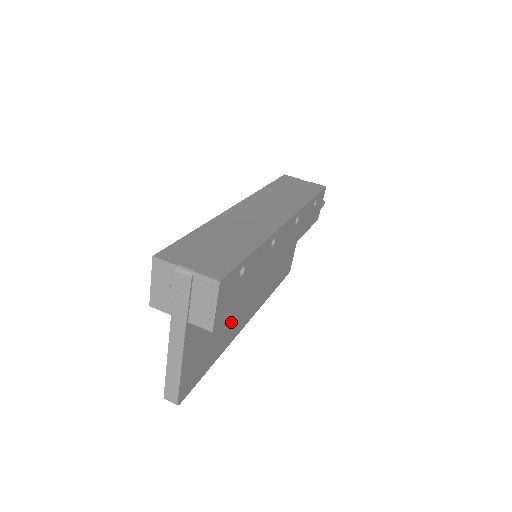
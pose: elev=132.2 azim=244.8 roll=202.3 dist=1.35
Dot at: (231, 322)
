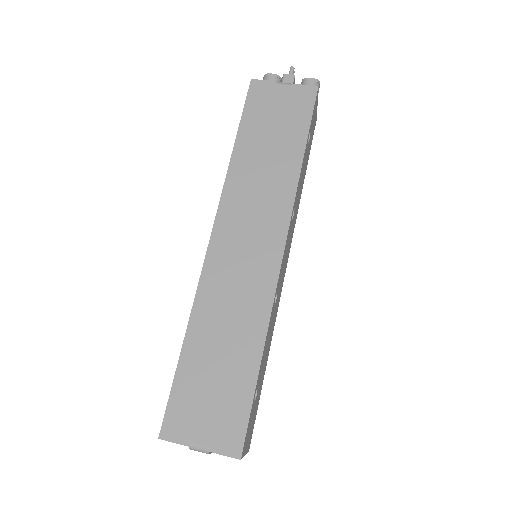
Dot at: occluded
